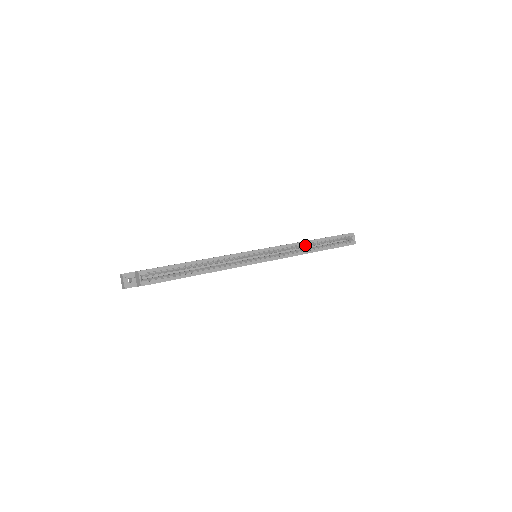
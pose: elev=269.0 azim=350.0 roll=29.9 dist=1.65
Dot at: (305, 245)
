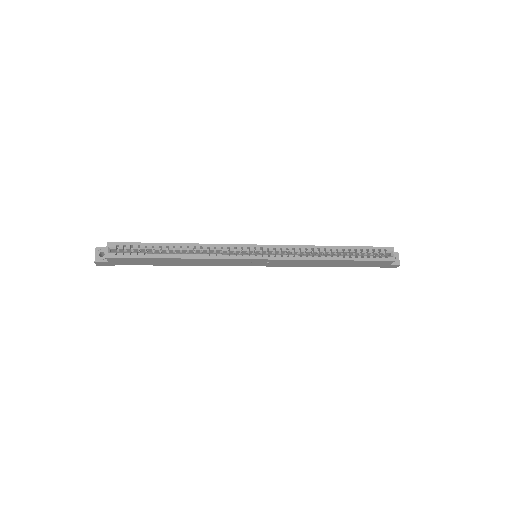
Dot at: (319, 250)
